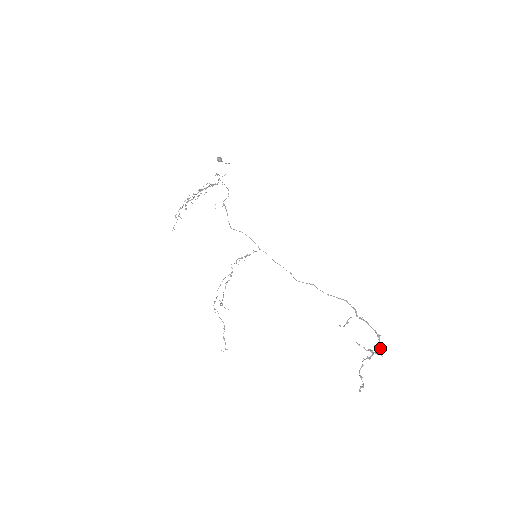
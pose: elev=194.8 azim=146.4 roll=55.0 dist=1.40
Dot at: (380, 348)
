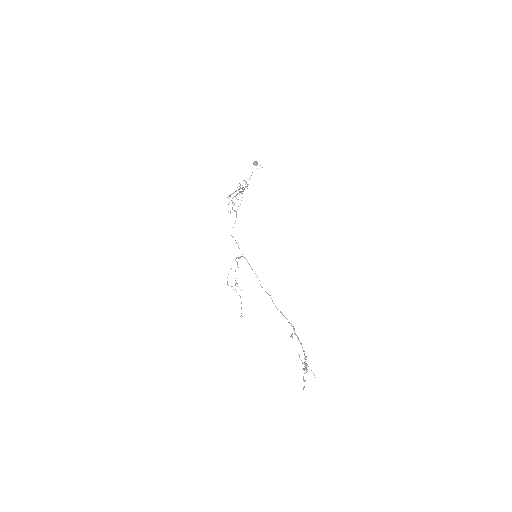
Dot at: (306, 367)
